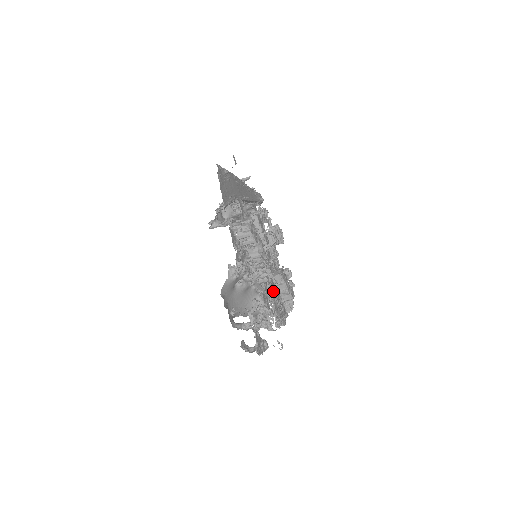
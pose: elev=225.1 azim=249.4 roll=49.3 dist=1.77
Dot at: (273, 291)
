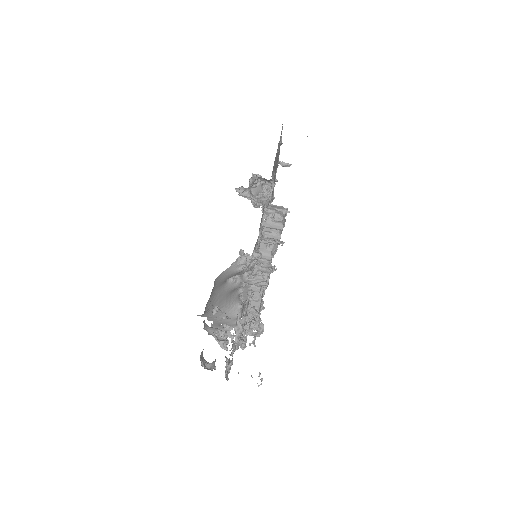
Dot at: occluded
